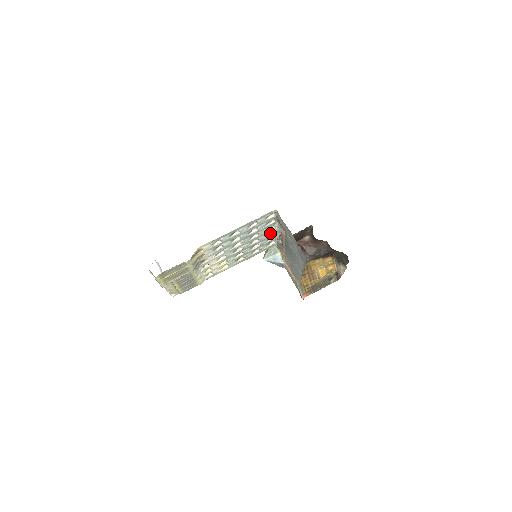
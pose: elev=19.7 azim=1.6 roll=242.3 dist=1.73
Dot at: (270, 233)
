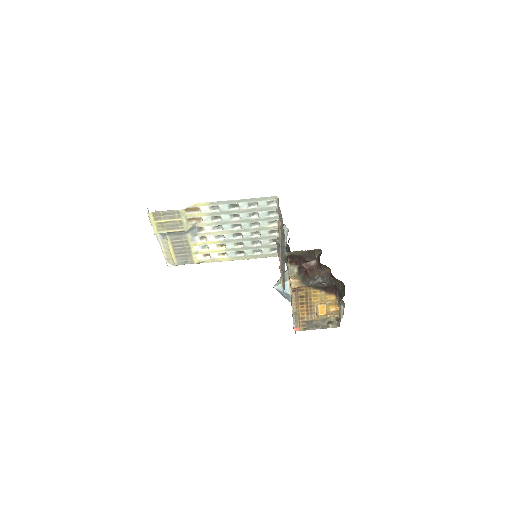
Dot at: (274, 233)
